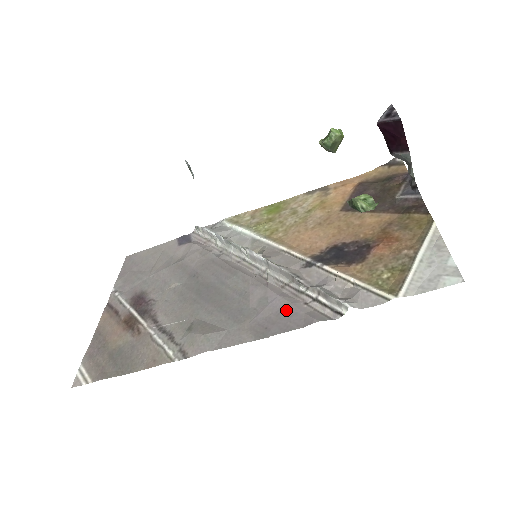
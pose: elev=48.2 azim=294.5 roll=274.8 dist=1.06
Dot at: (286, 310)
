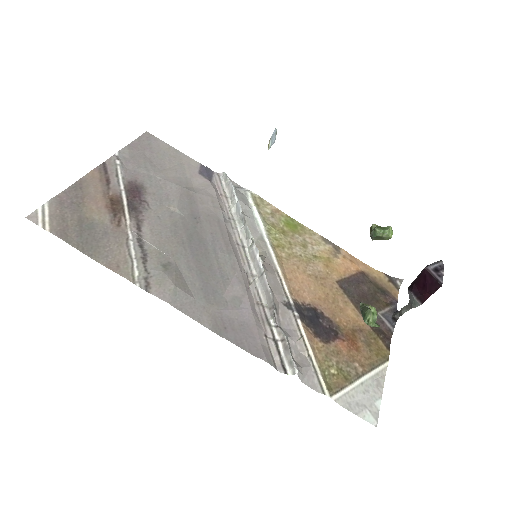
Dot at: (249, 327)
